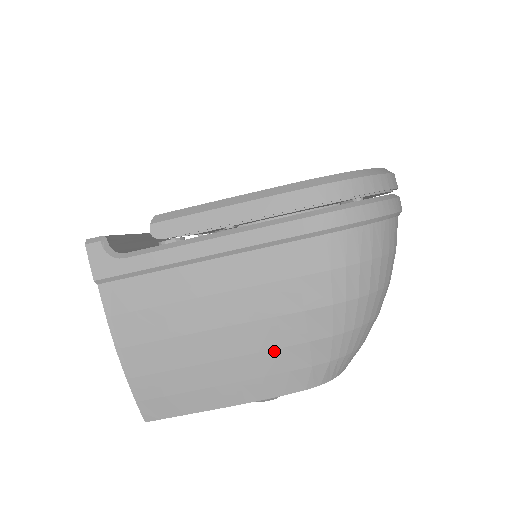
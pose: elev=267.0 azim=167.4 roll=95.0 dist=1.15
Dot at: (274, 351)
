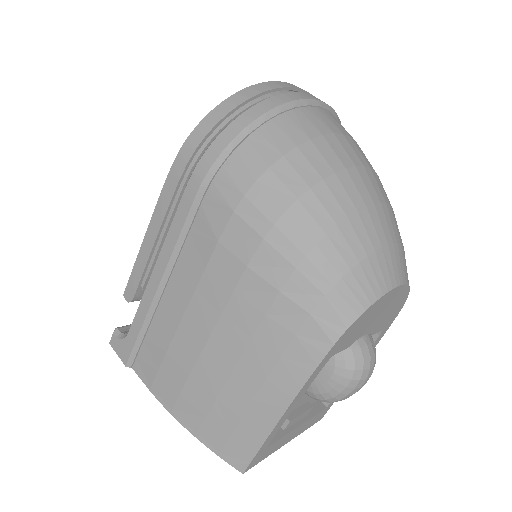
Dot at: (262, 326)
